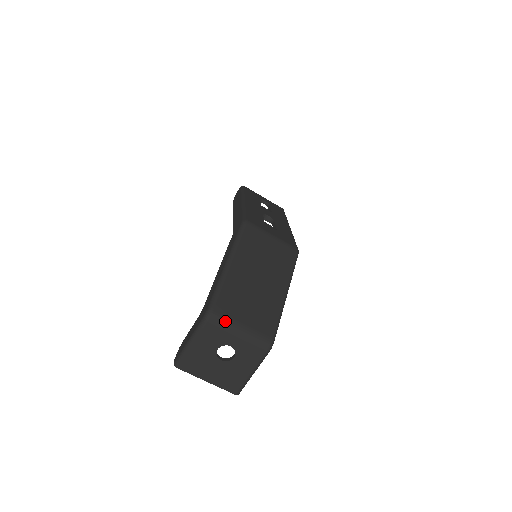
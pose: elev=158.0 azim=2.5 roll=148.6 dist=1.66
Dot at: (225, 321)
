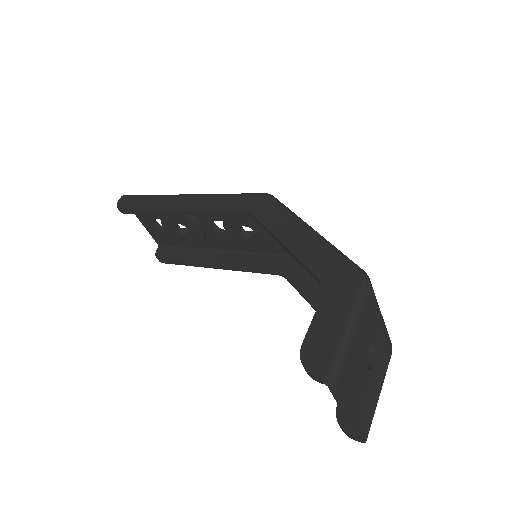
Dot at: occluded
